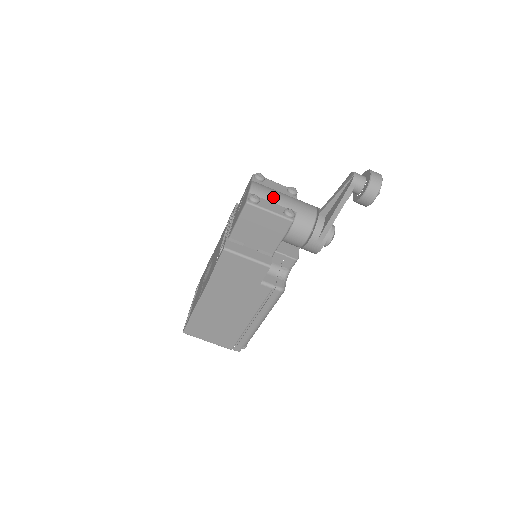
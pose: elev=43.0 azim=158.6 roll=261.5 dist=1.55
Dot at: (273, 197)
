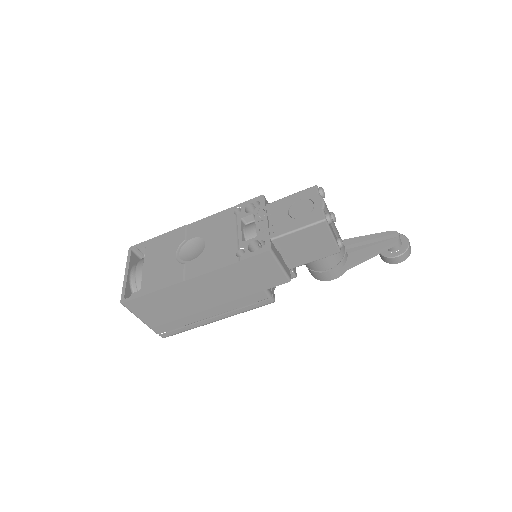
Dot at: occluded
